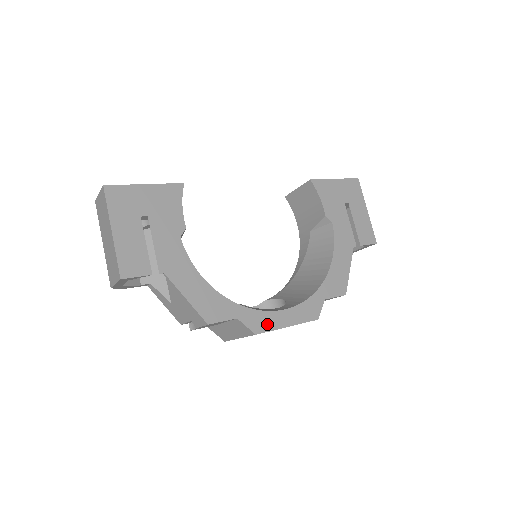
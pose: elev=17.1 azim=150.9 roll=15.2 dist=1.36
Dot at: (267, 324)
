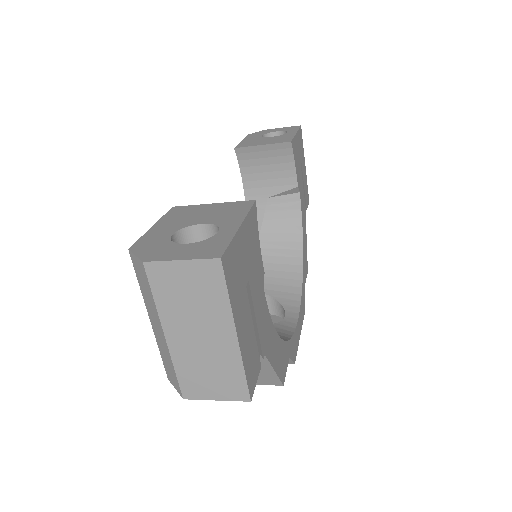
Dot at: (296, 345)
